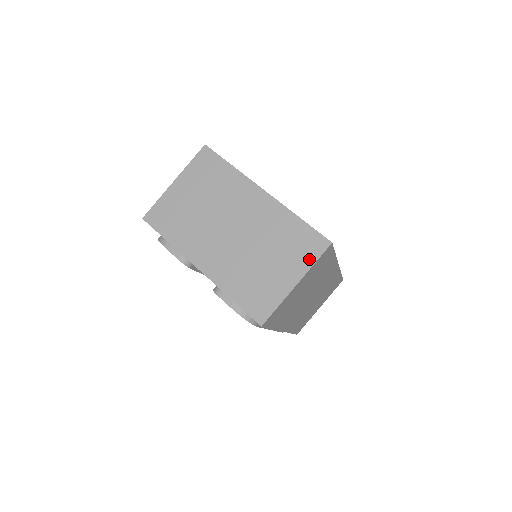
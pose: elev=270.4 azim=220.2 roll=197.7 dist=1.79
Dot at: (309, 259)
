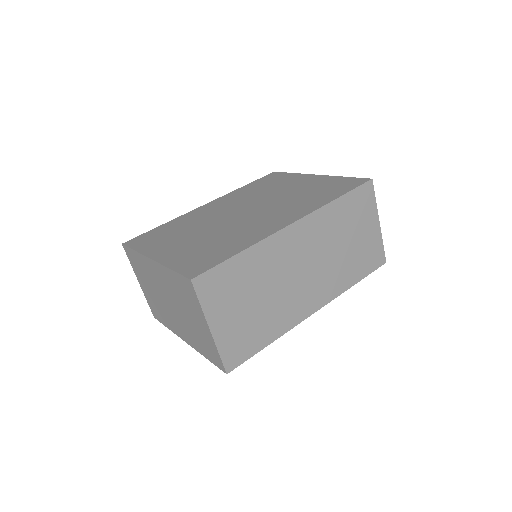
Dot at: (197, 303)
